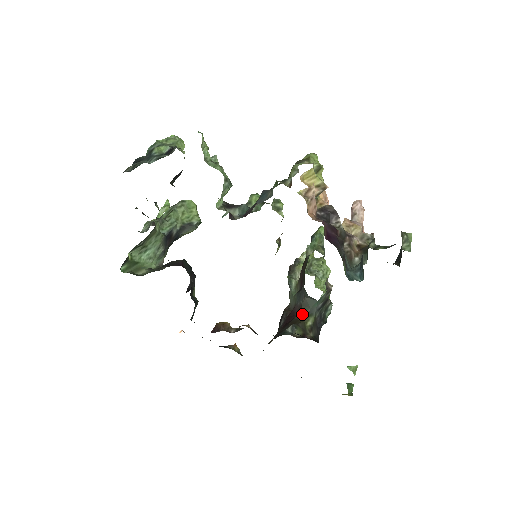
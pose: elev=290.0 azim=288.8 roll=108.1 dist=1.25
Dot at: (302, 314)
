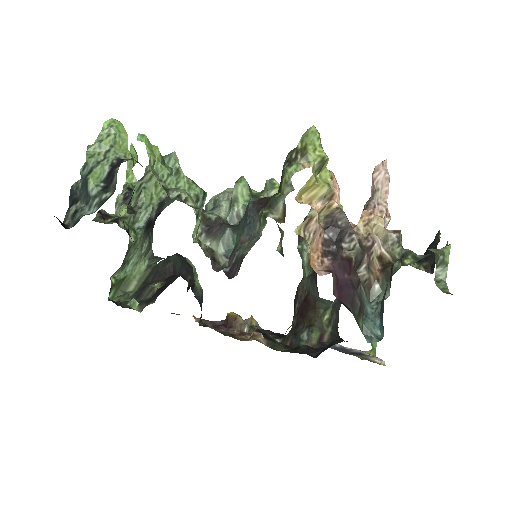
Dot at: (318, 309)
